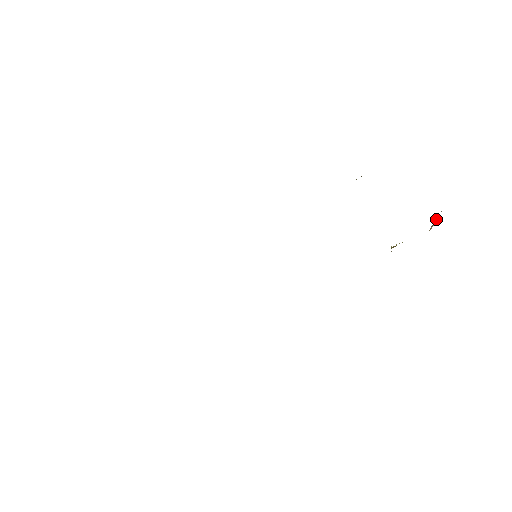
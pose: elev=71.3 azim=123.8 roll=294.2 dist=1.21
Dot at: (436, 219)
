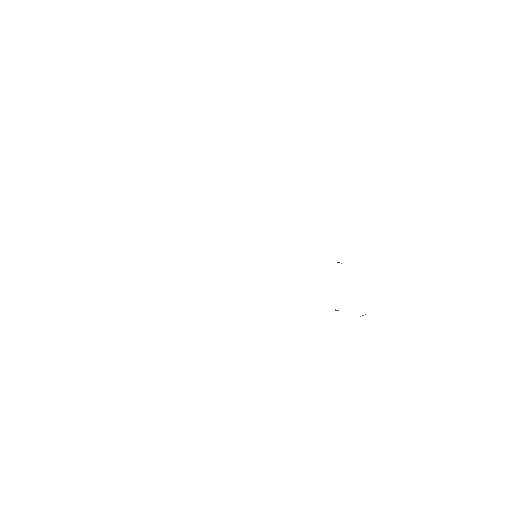
Dot at: occluded
